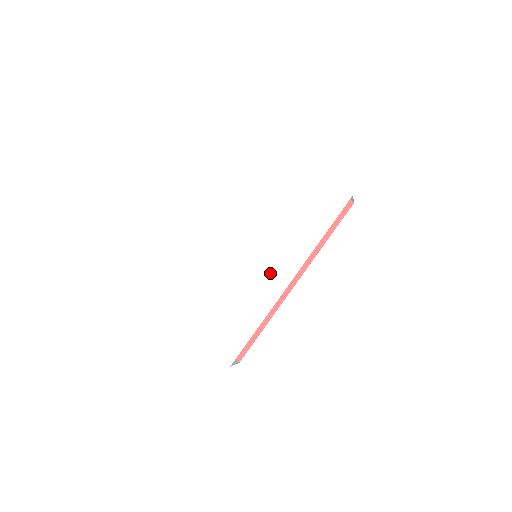
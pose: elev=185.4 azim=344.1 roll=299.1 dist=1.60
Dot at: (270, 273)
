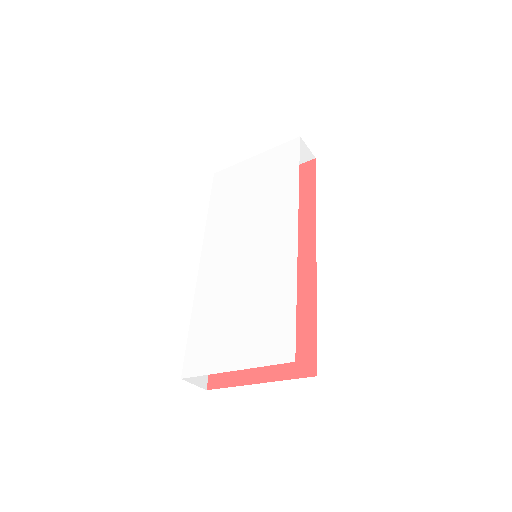
Dot at: (273, 242)
